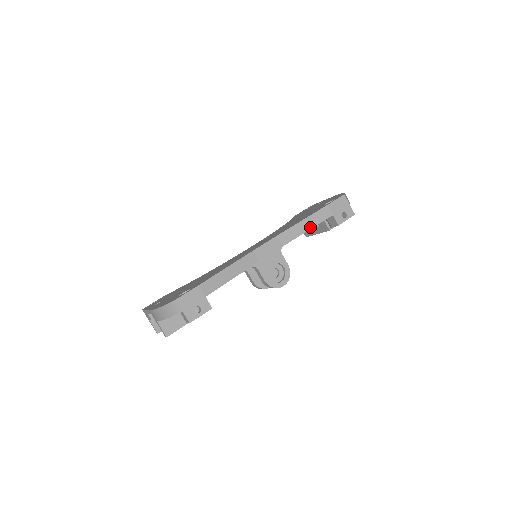
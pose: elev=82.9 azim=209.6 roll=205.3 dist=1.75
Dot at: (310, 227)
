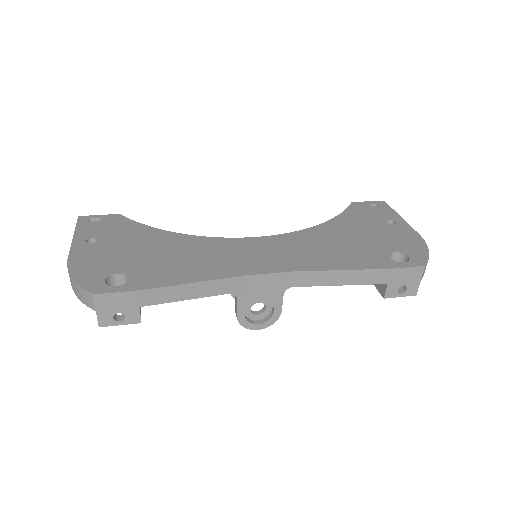
Dot at: (346, 283)
